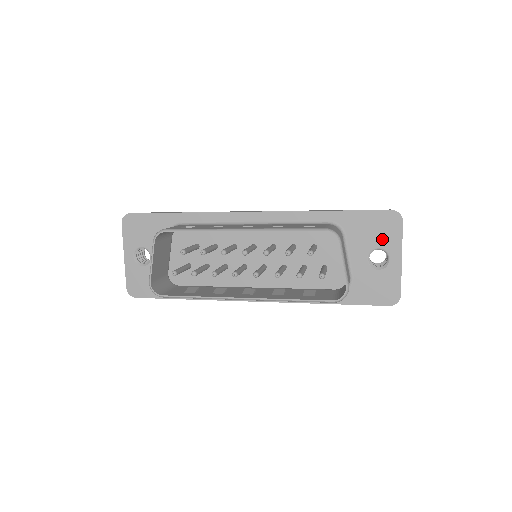
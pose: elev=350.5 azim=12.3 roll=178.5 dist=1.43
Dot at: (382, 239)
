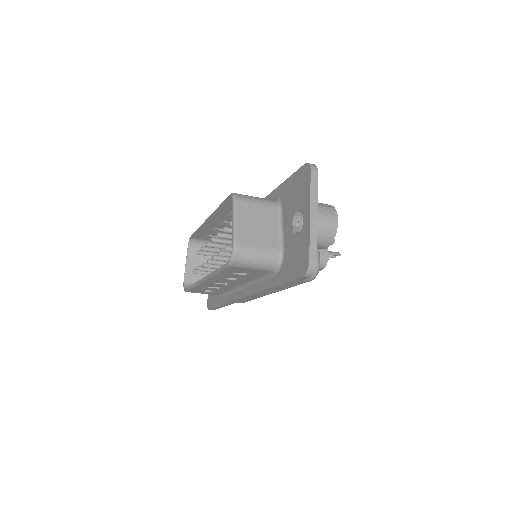
Dot at: (299, 199)
